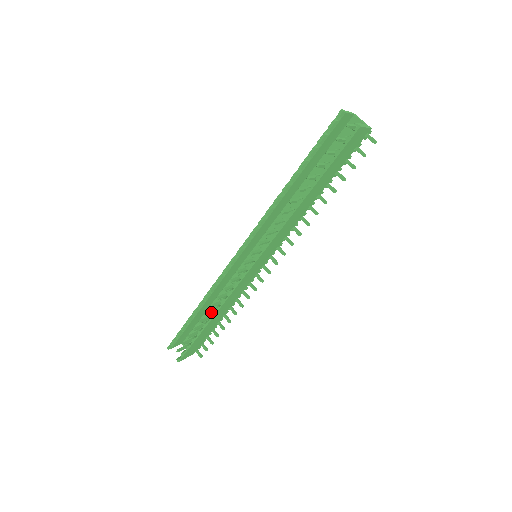
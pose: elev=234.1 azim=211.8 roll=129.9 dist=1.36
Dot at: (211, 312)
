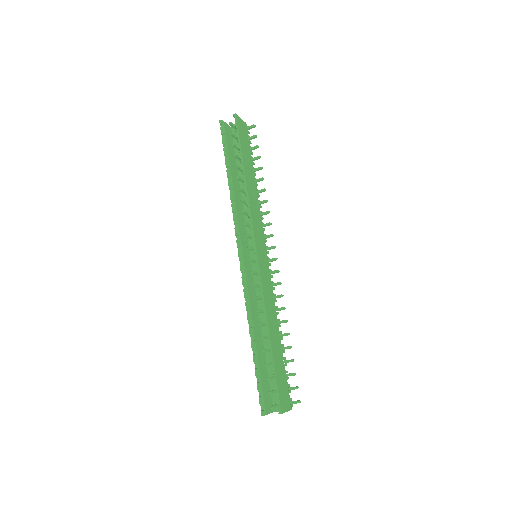
Dot at: (266, 336)
